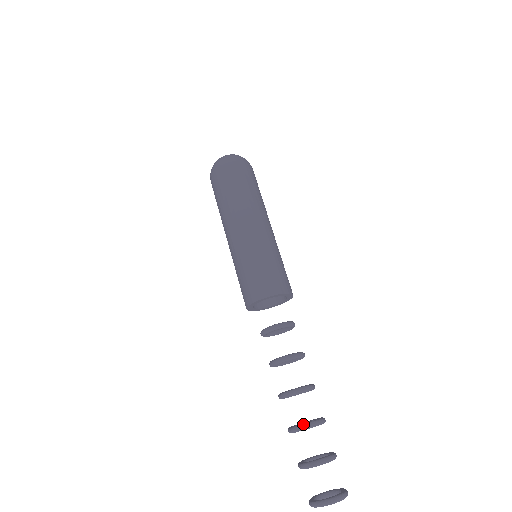
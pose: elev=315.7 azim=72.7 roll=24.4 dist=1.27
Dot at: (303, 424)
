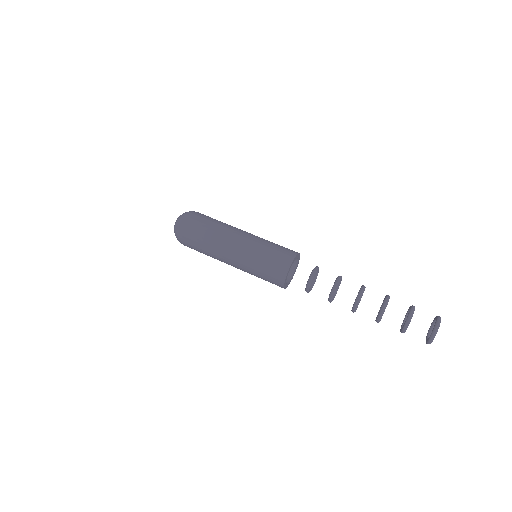
Dot at: (378, 316)
